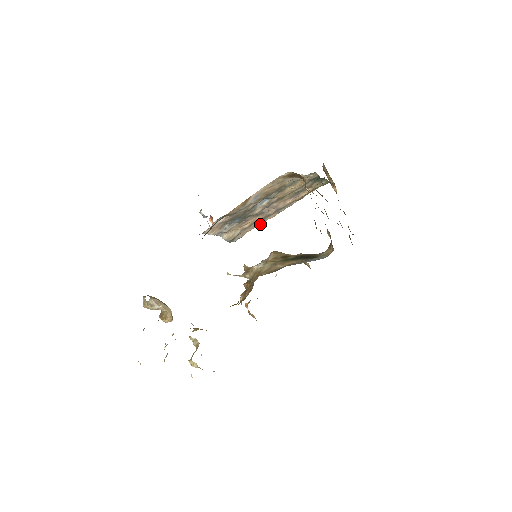
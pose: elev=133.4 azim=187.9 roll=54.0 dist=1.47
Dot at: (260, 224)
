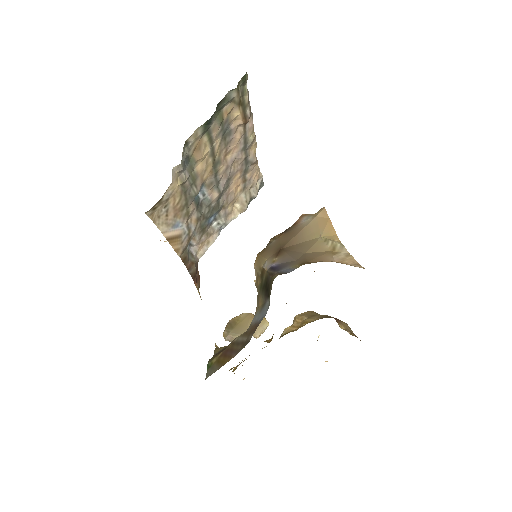
Dot at: (255, 163)
